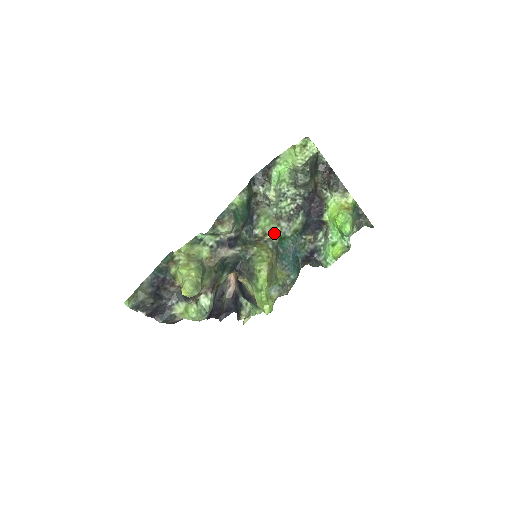
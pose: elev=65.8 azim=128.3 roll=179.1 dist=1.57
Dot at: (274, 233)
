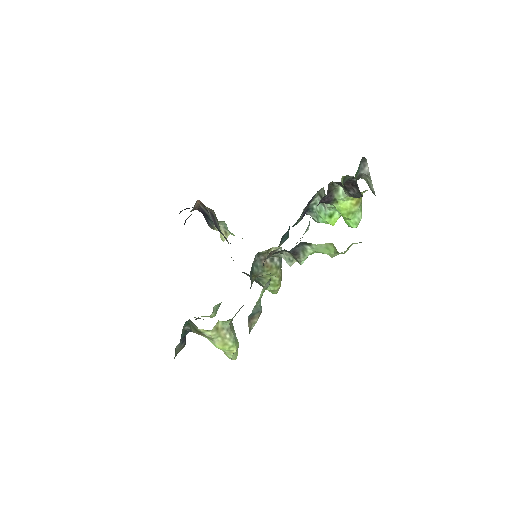
Dot at: (279, 247)
